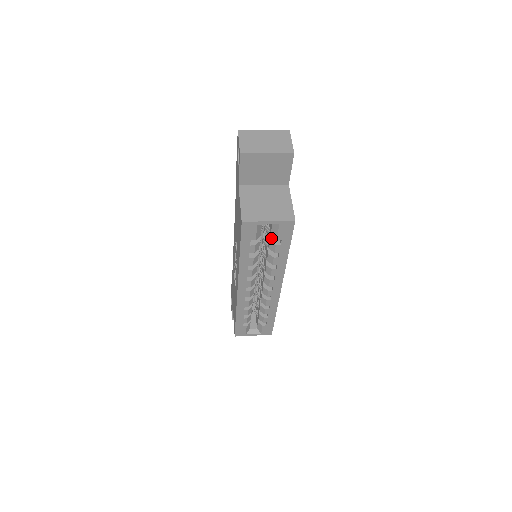
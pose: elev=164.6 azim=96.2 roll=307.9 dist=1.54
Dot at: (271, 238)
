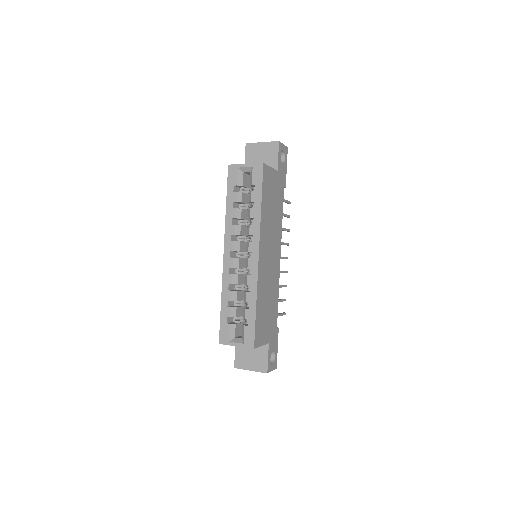
Dot at: occluded
